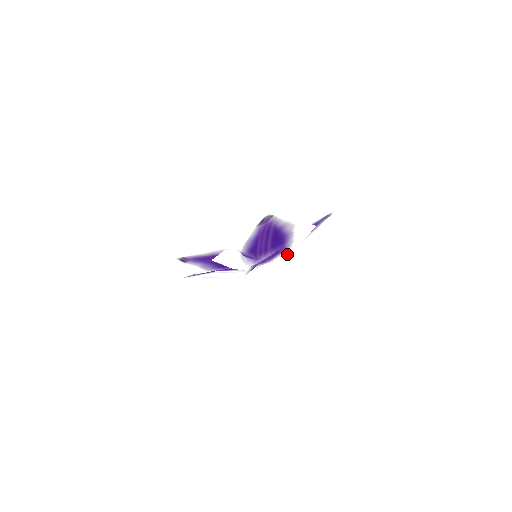
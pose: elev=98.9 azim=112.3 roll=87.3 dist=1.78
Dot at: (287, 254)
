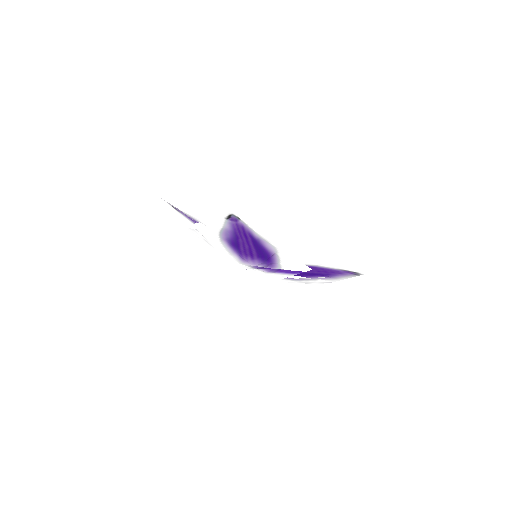
Dot at: (278, 276)
